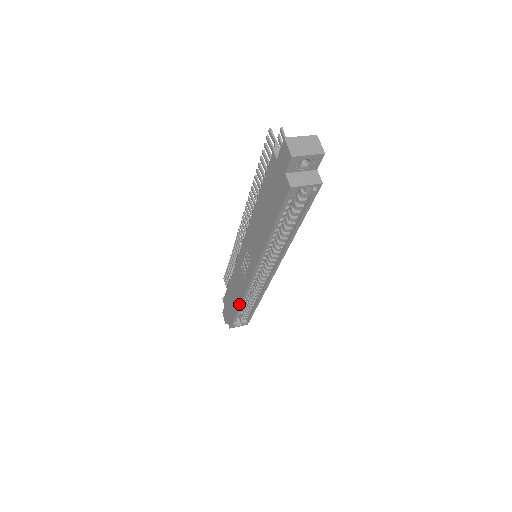
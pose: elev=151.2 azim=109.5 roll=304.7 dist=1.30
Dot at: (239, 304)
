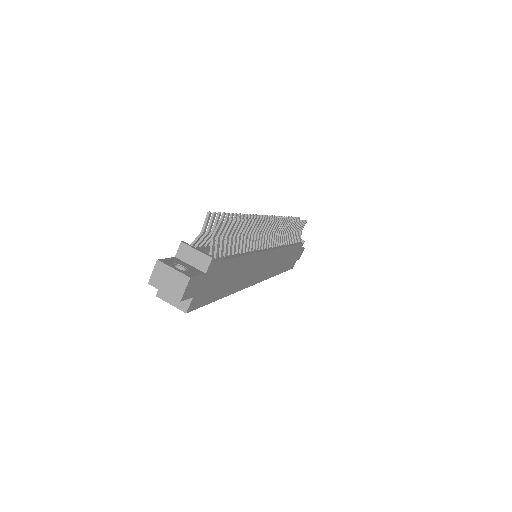
Dot at: occluded
